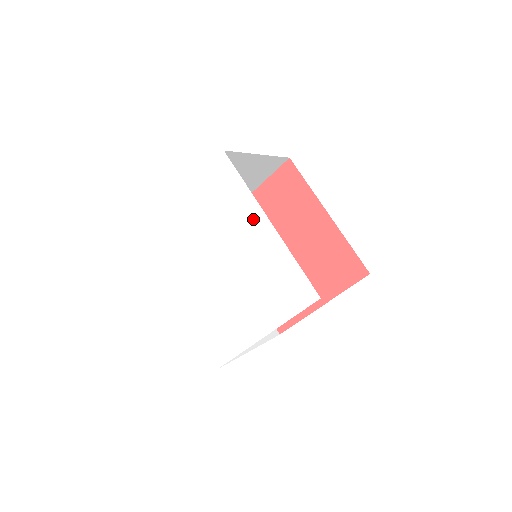
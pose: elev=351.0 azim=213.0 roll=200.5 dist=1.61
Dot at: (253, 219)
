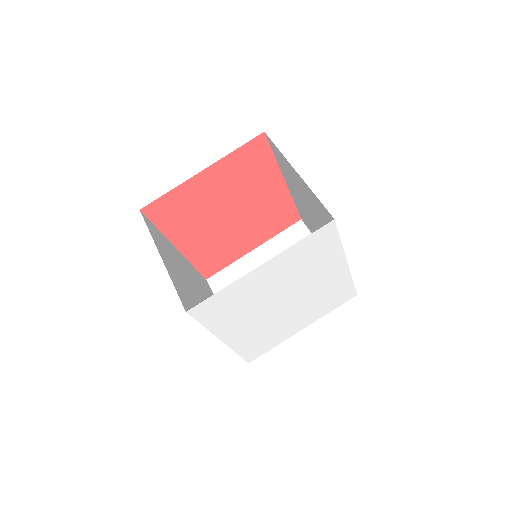
Dot at: (334, 265)
